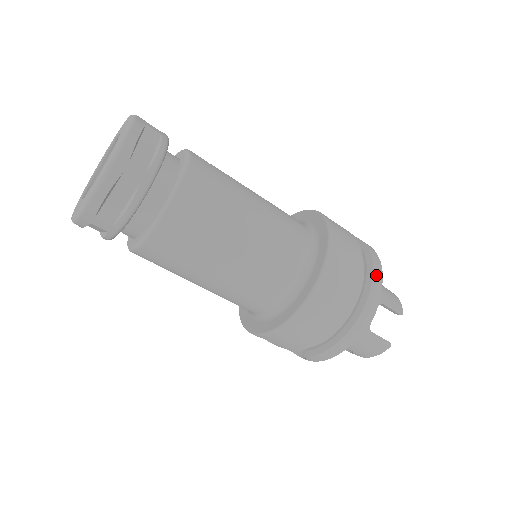
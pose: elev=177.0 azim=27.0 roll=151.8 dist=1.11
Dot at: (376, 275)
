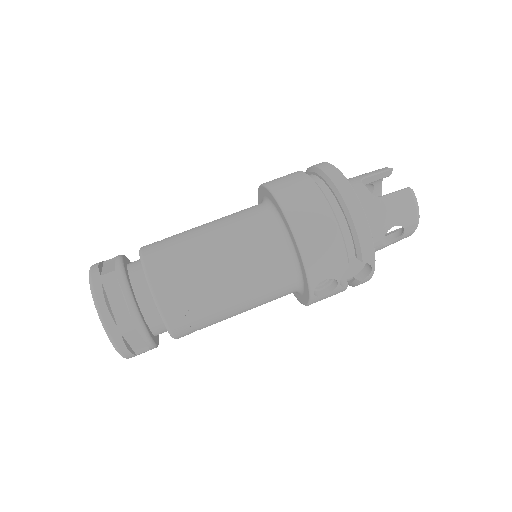
Dot at: (321, 166)
